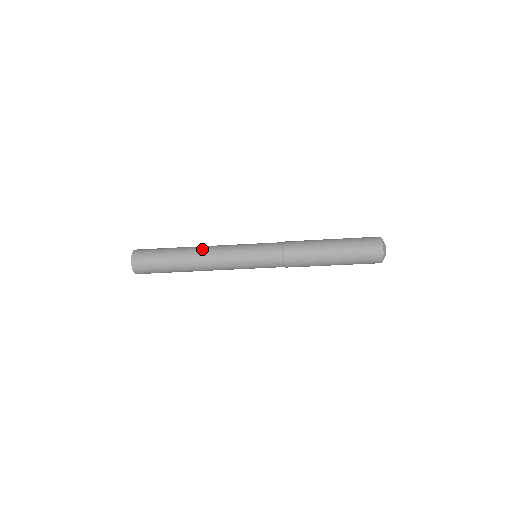
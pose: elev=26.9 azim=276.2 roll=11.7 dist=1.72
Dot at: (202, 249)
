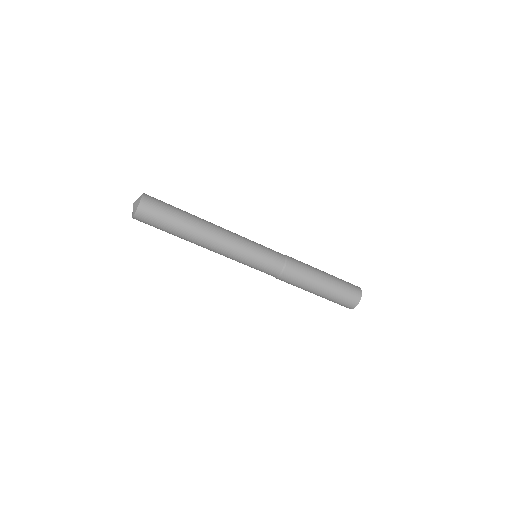
Dot at: (214, 225)
